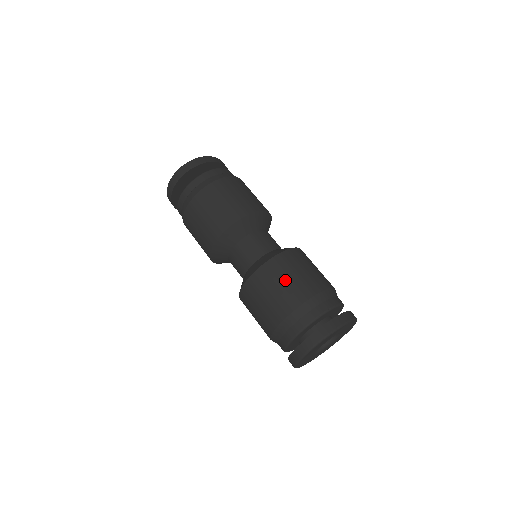
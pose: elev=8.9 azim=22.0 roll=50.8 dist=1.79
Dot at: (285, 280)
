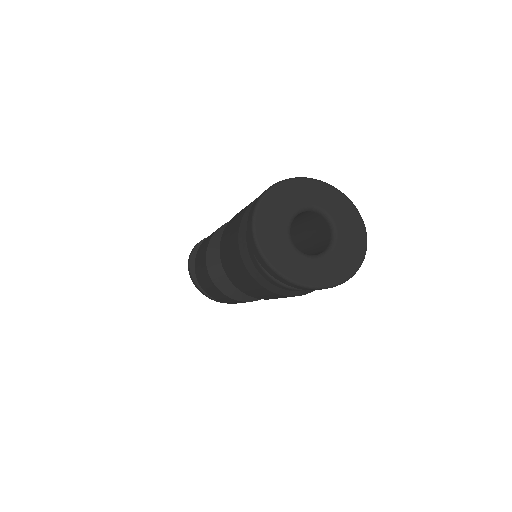
Dot at: occluded
